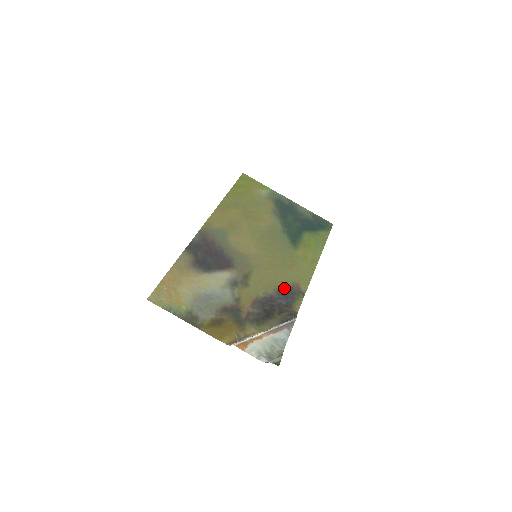
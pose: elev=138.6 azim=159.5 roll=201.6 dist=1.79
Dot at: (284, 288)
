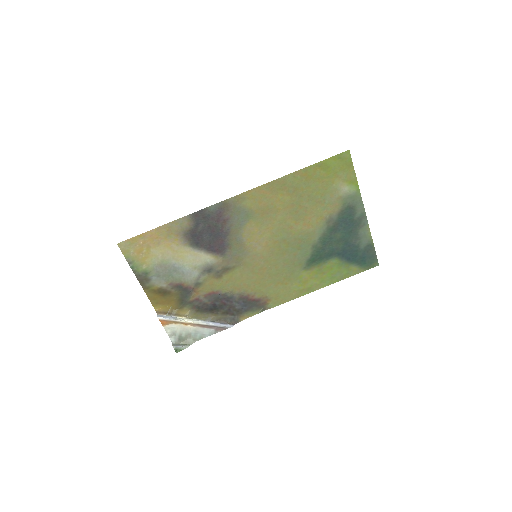
Dot at: (251, 297)
